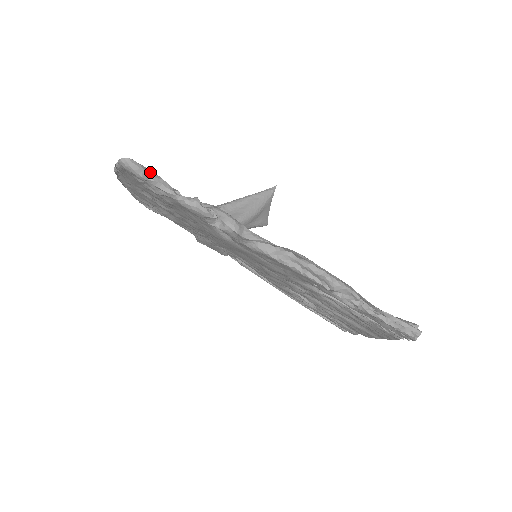
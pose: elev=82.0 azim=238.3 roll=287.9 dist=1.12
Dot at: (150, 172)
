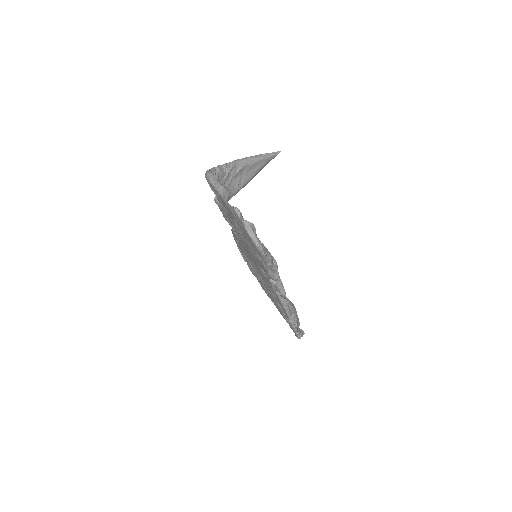
Dot at: occluded
